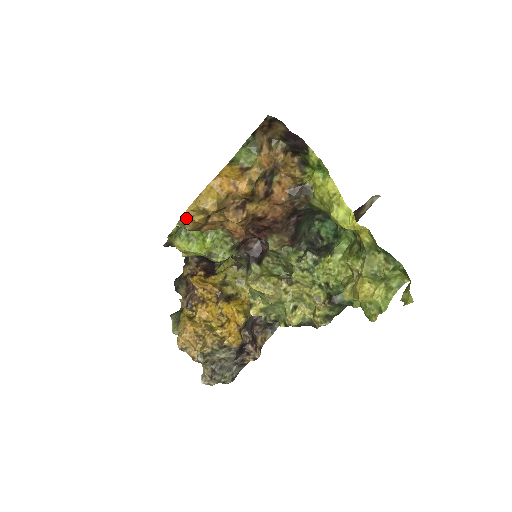
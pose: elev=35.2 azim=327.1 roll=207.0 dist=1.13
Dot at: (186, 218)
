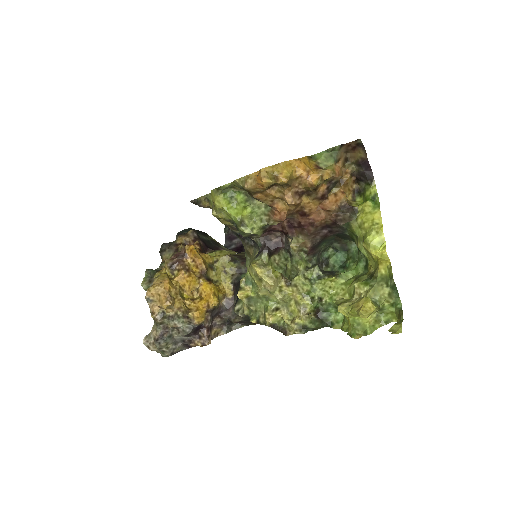
Dot at: (252, 177)
